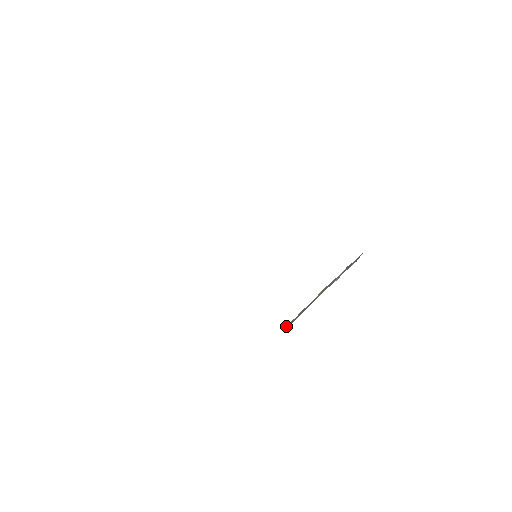
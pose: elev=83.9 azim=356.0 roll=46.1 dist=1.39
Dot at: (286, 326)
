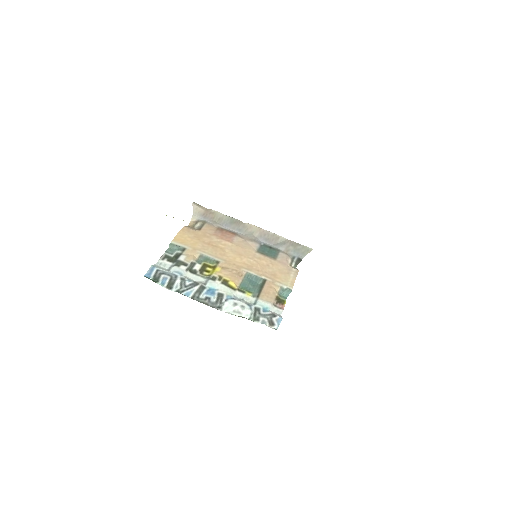
Dot at: (197, 209)
